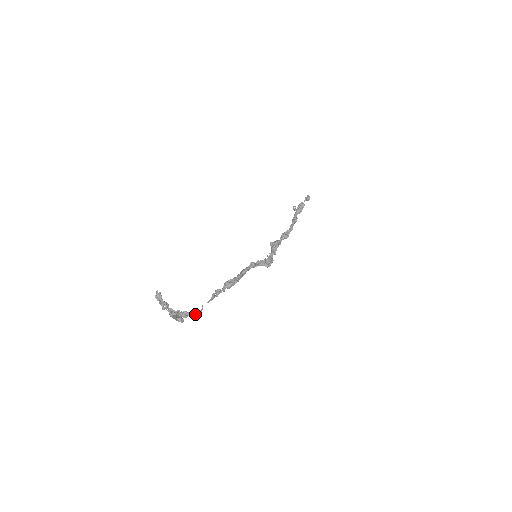
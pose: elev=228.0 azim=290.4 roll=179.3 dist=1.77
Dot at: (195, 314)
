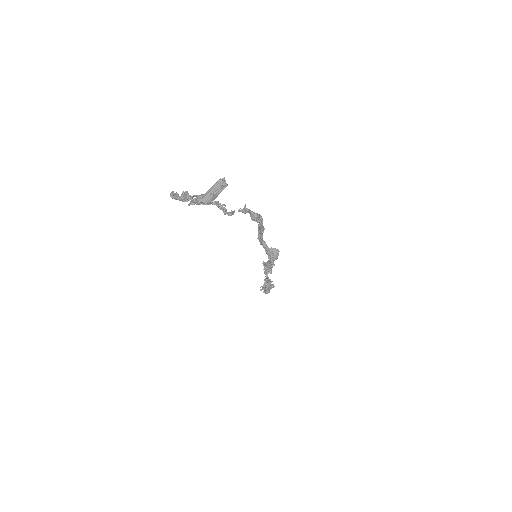
Dot at: (227, 212)
